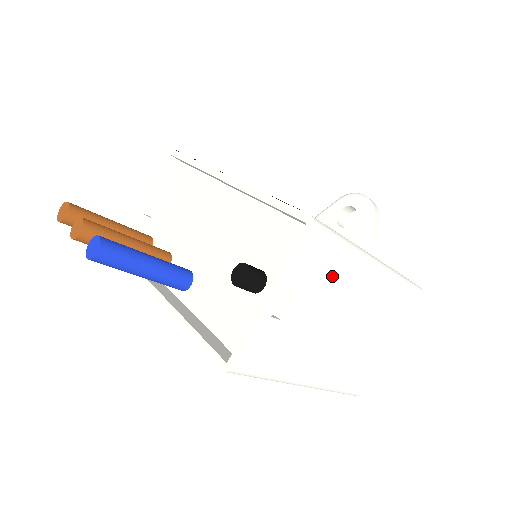
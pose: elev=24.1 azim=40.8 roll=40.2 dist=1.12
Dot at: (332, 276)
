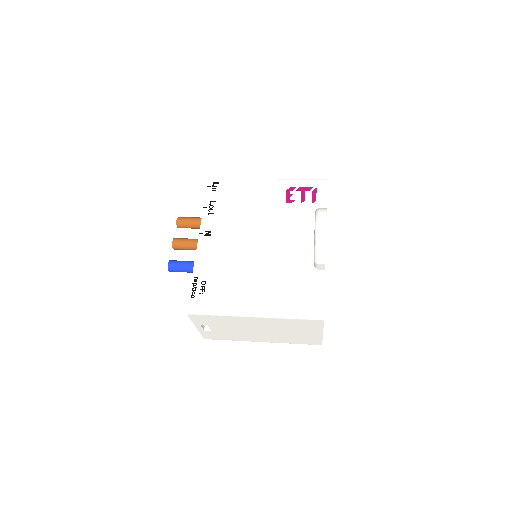
Dot at: (224, 322)
